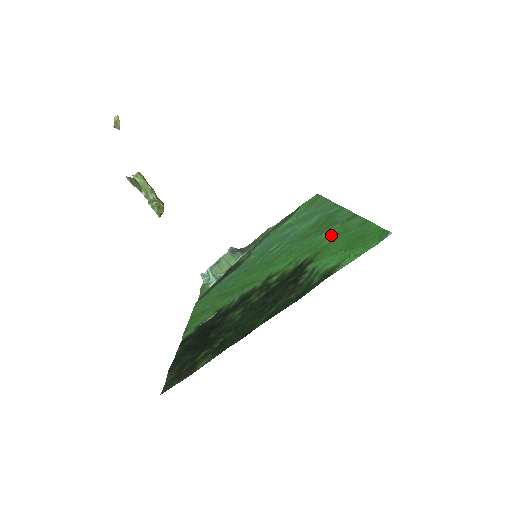
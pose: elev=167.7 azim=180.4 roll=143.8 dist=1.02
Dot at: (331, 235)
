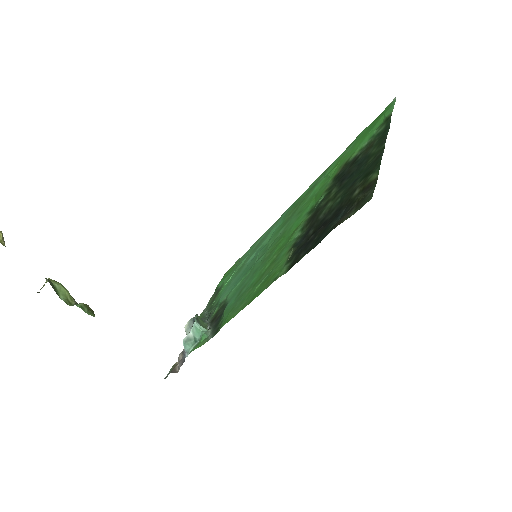
Dot at: (329, 172)
